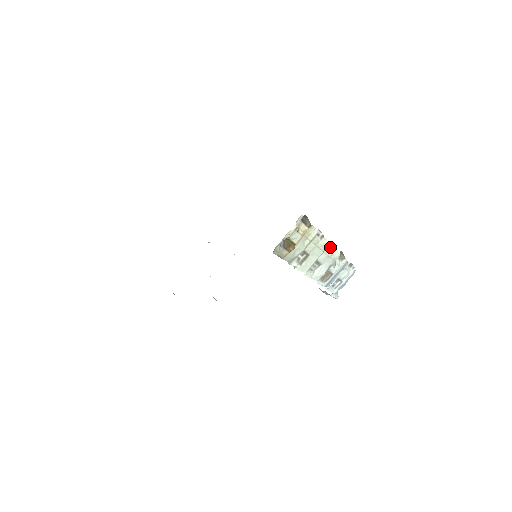
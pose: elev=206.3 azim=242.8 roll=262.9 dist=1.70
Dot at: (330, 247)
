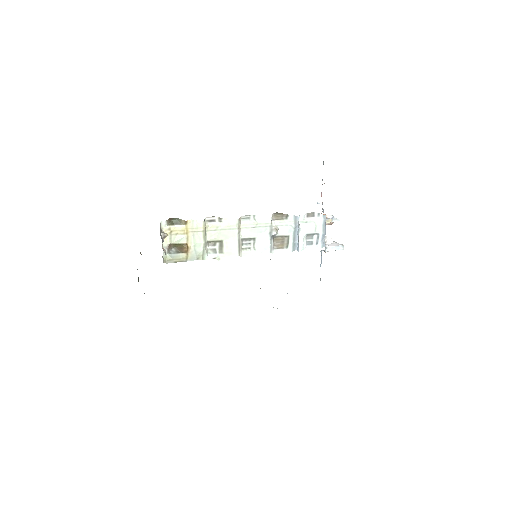
Dot at: (249, 219)
